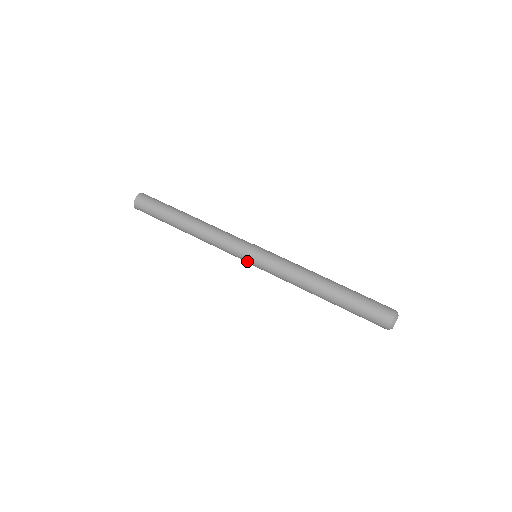
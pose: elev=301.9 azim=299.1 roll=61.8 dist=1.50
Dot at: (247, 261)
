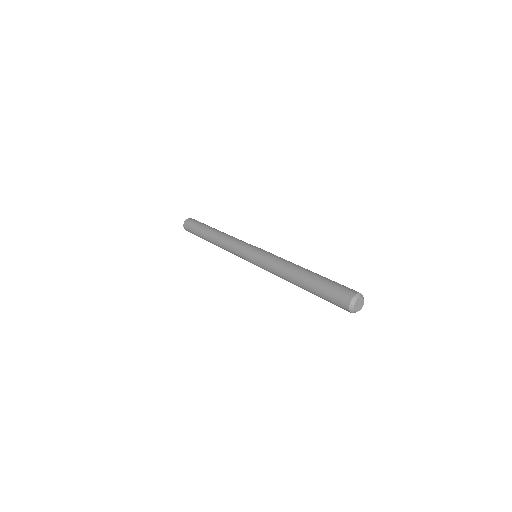
Dot at: (250, 249)
